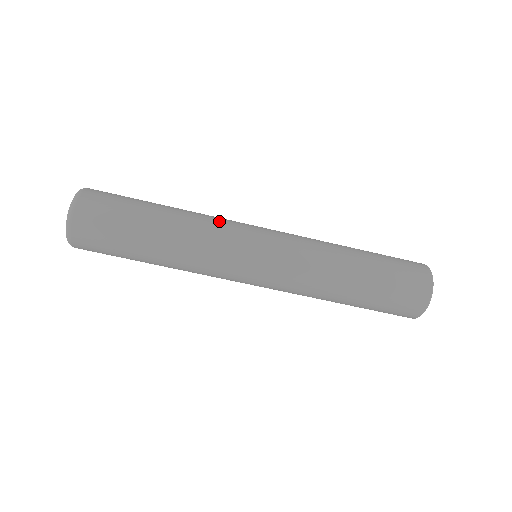
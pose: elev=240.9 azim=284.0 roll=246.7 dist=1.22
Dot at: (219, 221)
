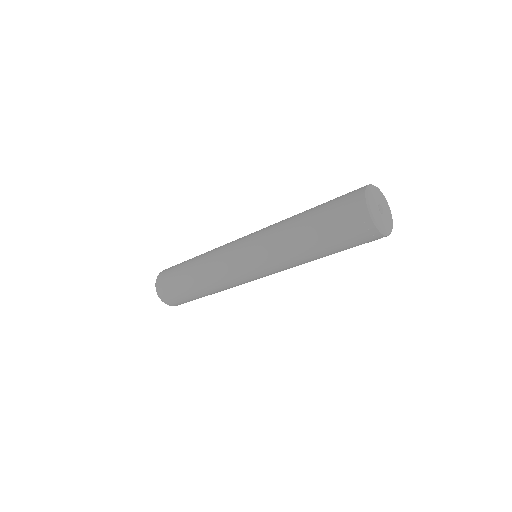
Dot at: (217, 266)
